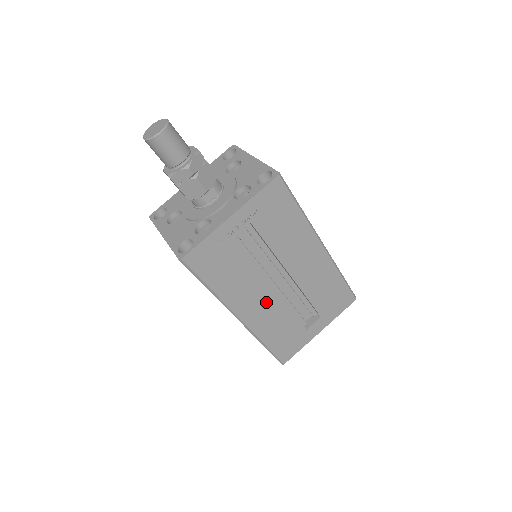
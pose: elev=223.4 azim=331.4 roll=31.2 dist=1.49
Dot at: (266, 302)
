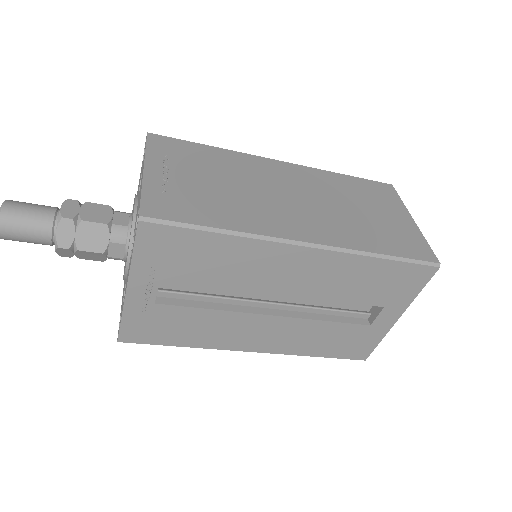
Dot at: (272, 328)
